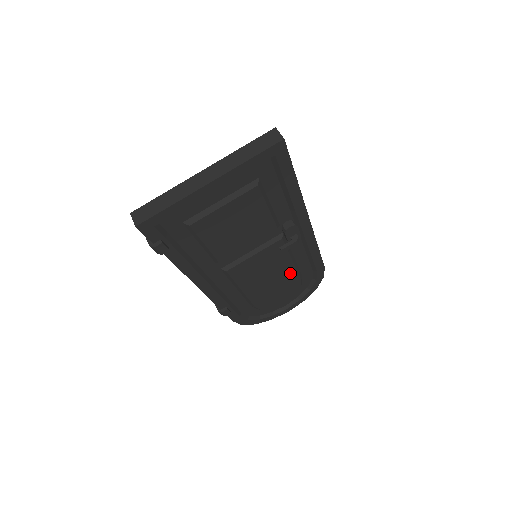
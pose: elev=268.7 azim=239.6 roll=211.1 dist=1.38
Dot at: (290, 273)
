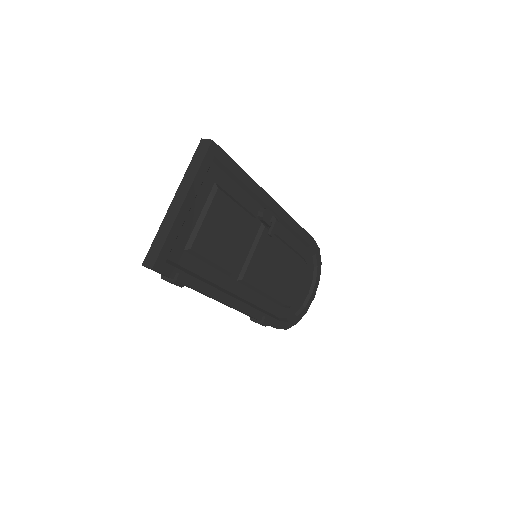
Dot at: (291, 258)
